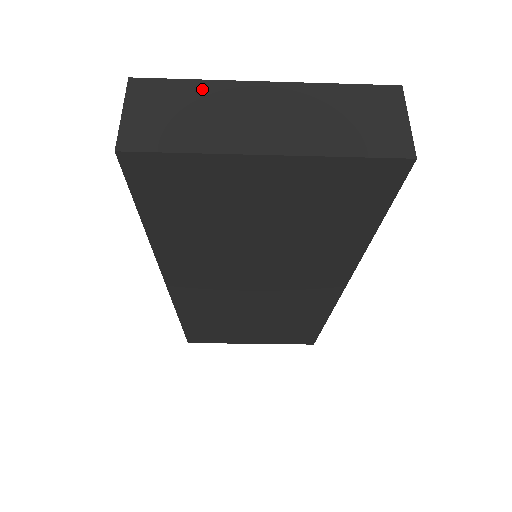
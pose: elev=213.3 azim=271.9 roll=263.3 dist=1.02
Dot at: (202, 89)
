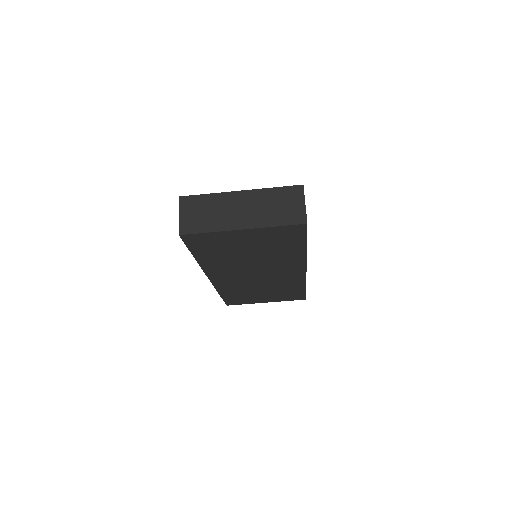
Dot at: (212, 199)
